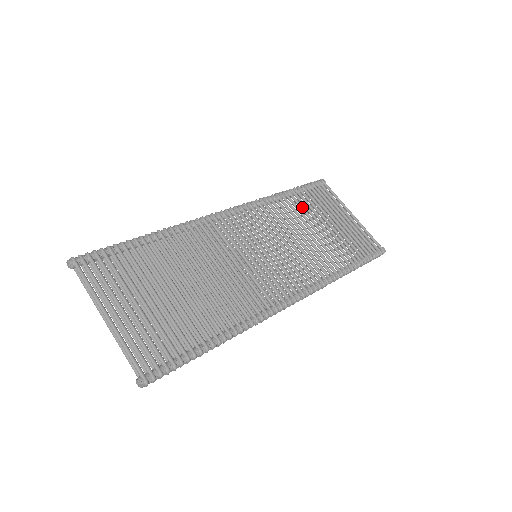
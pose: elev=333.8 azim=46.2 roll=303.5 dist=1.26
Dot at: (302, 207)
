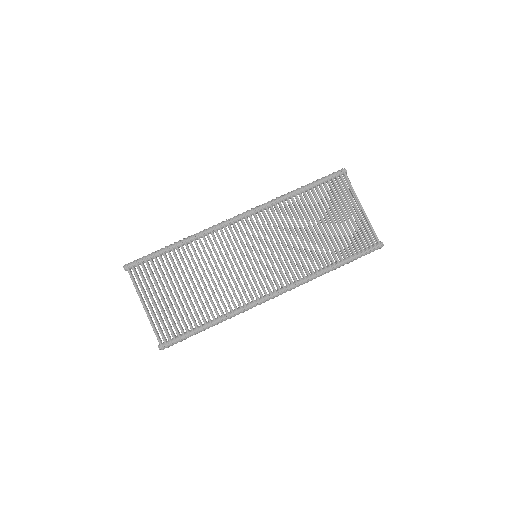
Dot at: (310, 205)
